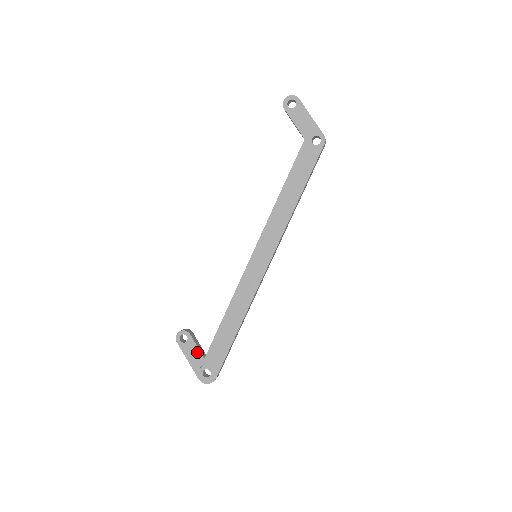
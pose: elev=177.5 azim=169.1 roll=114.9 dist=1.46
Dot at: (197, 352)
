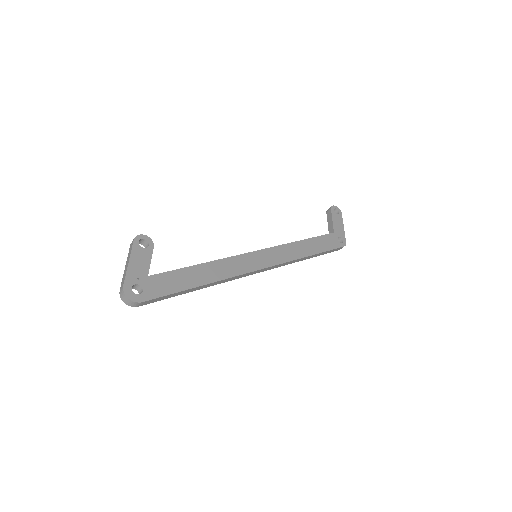
Dot at: (146, 265)
